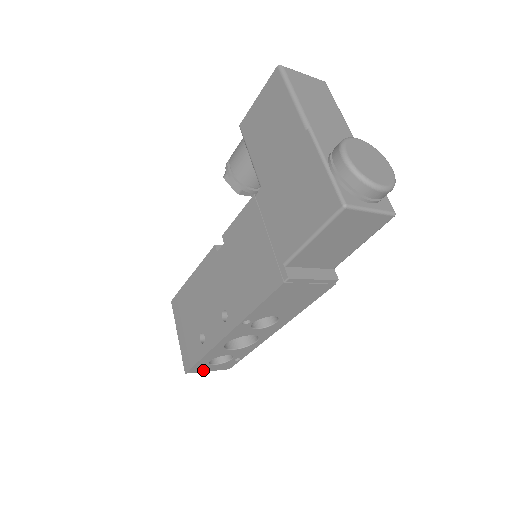
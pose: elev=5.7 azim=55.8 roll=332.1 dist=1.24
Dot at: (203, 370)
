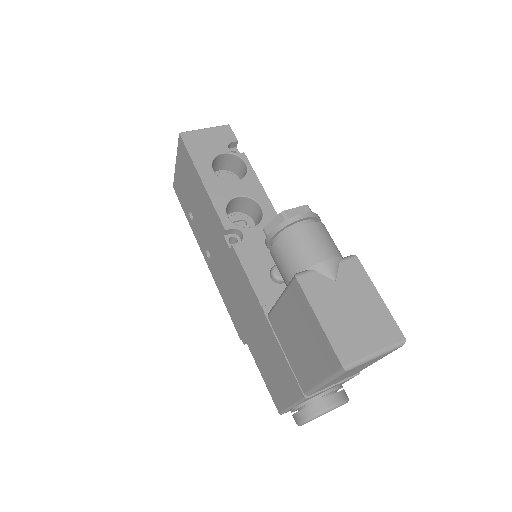
Dot at: occluded
